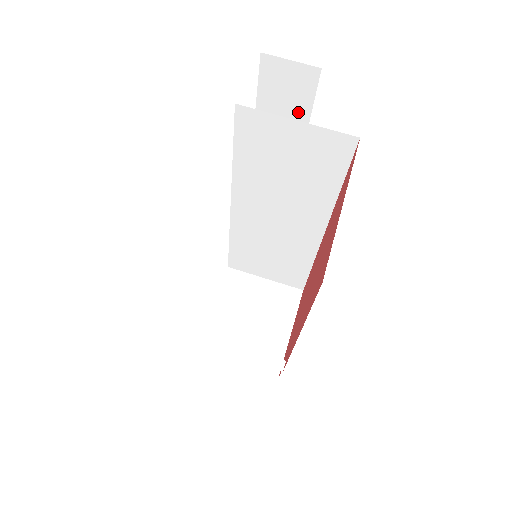
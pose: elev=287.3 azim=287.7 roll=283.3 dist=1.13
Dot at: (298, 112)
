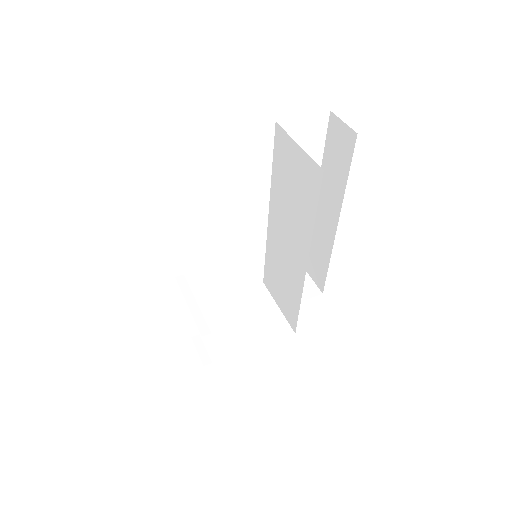
Dot at: (343, 169)
